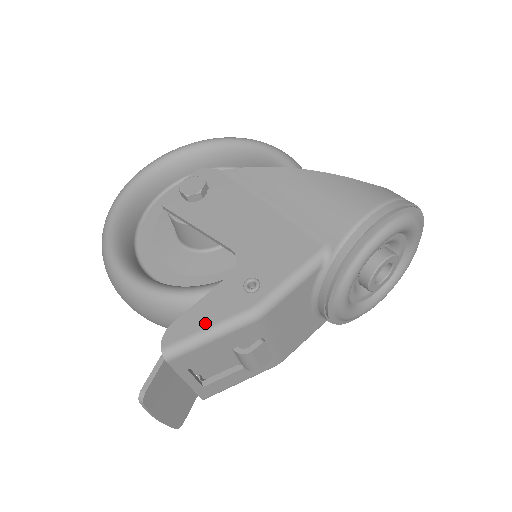
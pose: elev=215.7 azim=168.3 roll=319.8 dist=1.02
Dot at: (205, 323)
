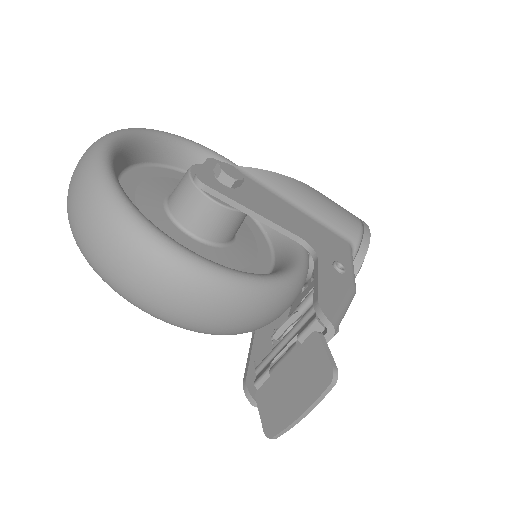
Dot at: (339, 298)
